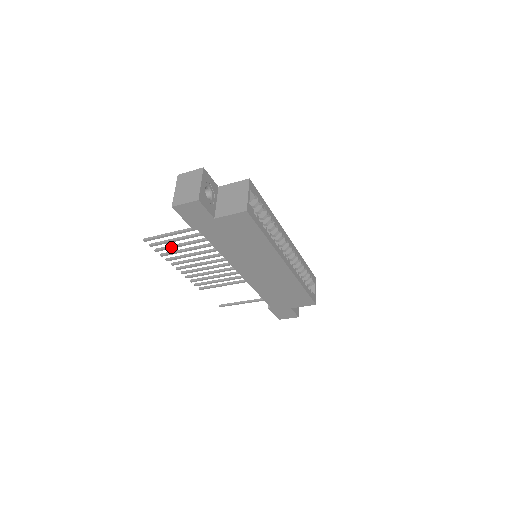
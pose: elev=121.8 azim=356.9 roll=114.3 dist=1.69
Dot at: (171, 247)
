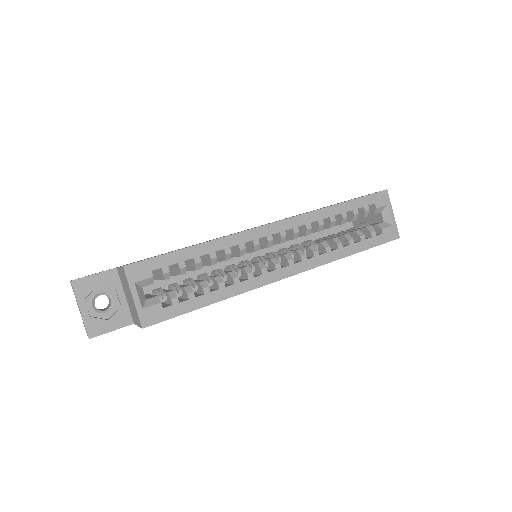
Dot at: occluded
